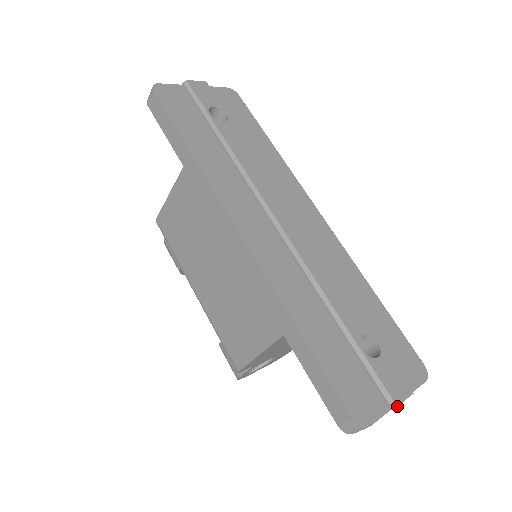
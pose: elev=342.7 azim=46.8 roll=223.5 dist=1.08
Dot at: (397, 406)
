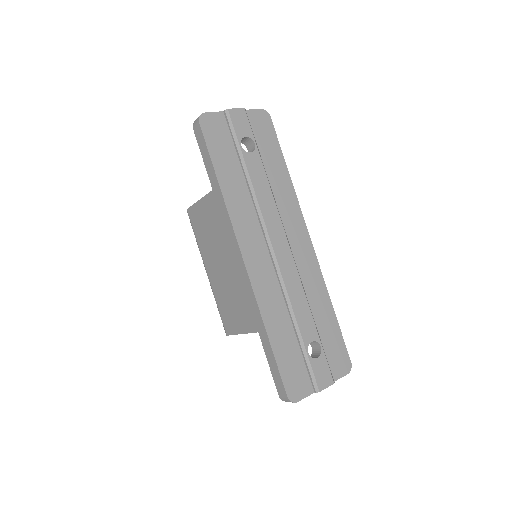
Dot at: occluded
